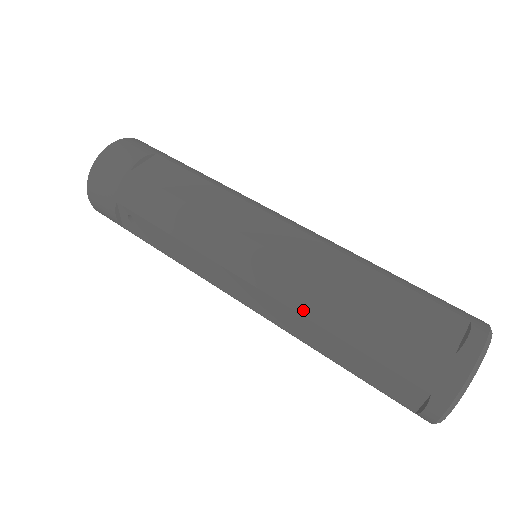
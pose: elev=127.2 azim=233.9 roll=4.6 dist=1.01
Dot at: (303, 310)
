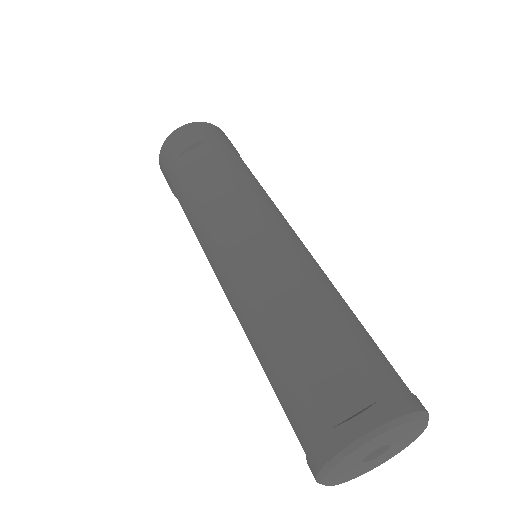
Dot at: (243, 325)
